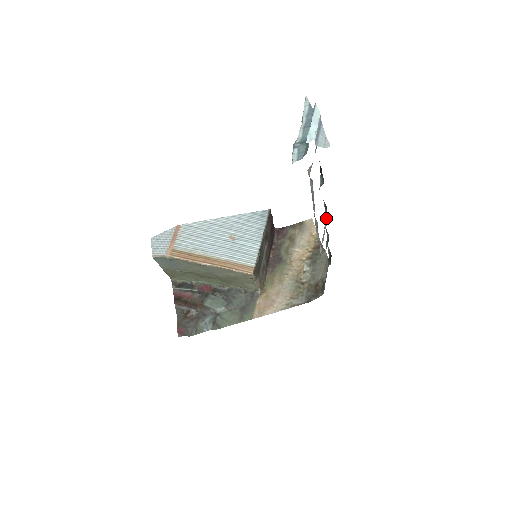
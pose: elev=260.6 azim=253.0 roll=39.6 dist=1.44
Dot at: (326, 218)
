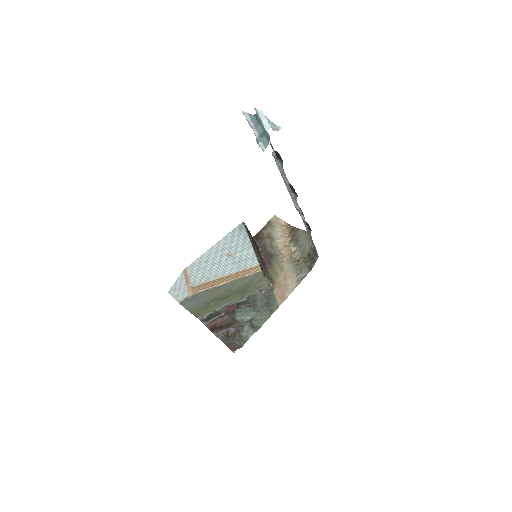
Dot at: occluded
